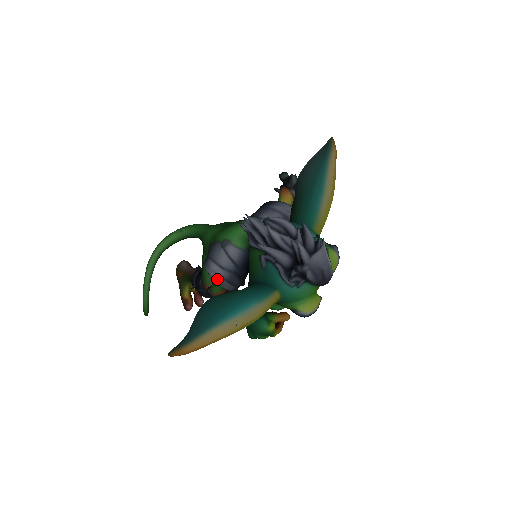
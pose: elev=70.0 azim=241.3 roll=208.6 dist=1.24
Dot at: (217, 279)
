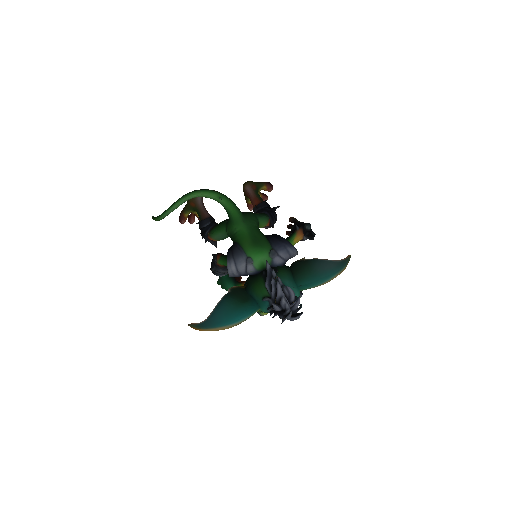
Dot at: (230, 274)
